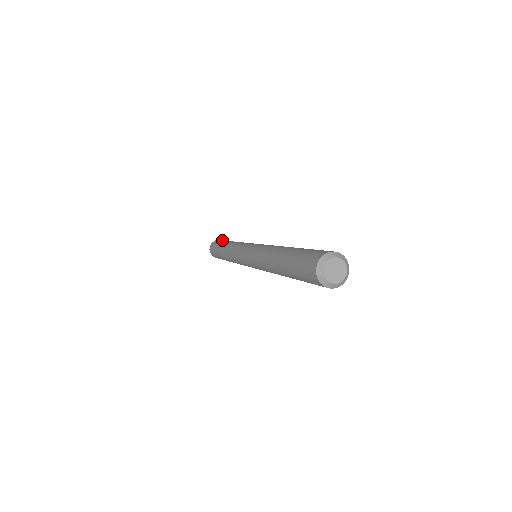
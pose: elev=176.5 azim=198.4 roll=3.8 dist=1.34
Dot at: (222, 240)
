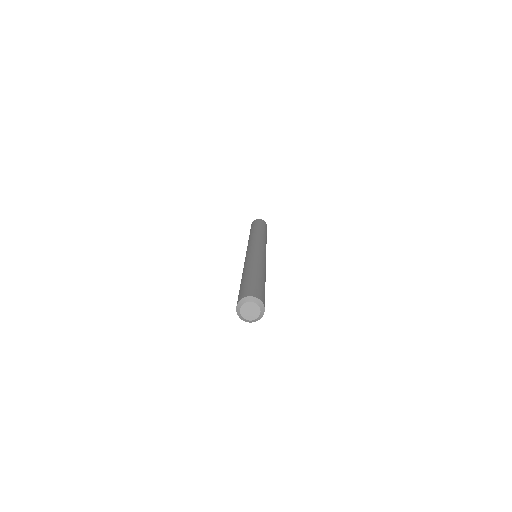
Dot at: (264, 224)
